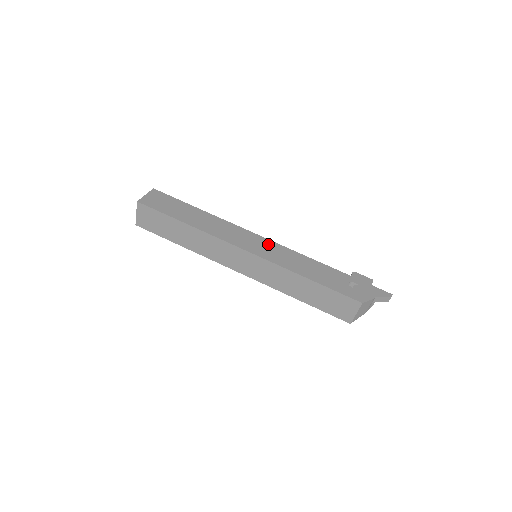
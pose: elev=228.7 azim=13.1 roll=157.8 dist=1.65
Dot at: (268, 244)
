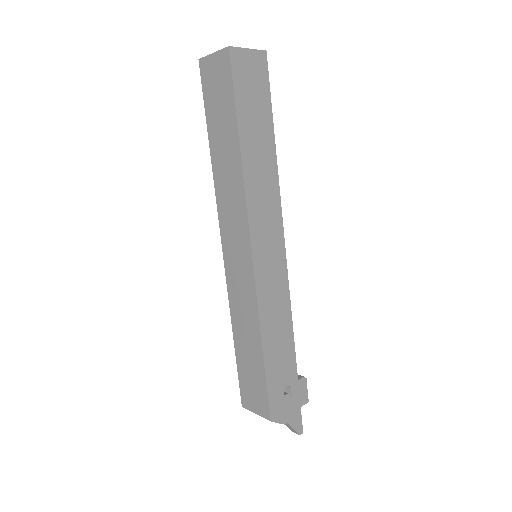
Dot at: (279, 265)
